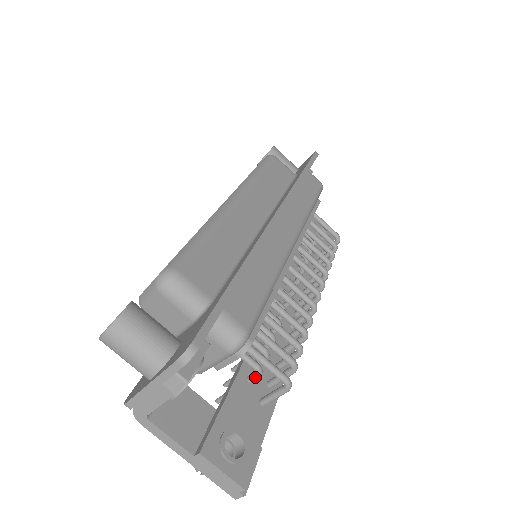
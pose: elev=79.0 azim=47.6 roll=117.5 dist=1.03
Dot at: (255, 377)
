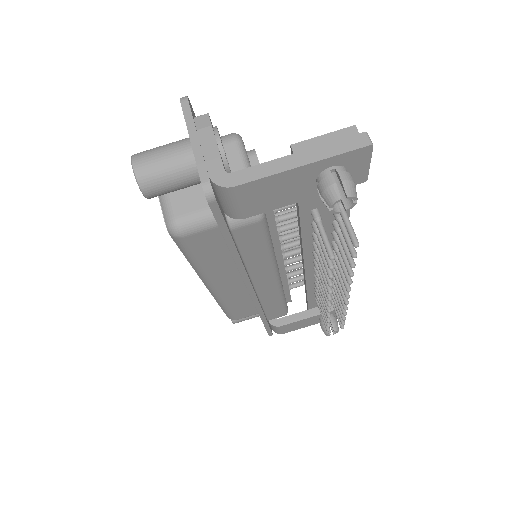
Dot at: occluded
